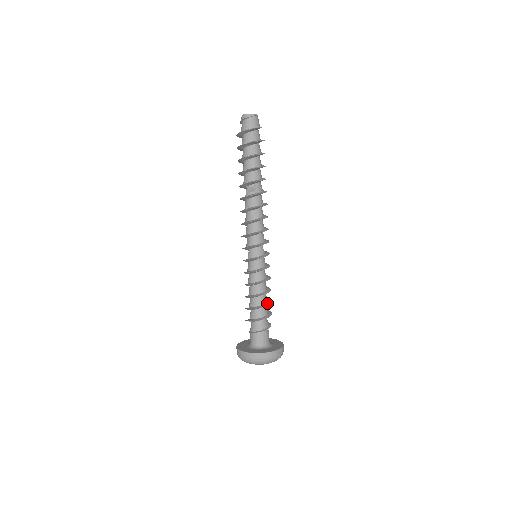
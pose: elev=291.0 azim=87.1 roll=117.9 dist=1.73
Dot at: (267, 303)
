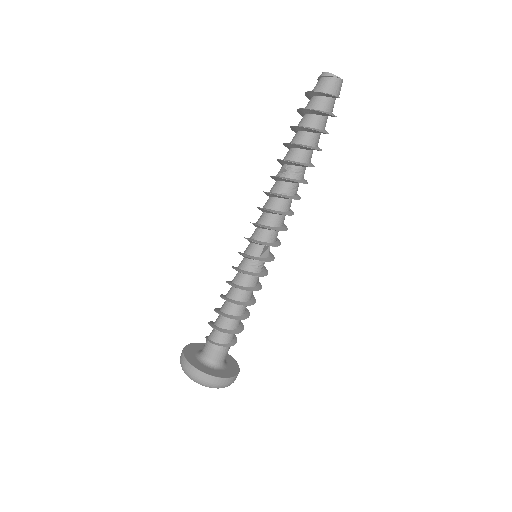
Dot at: (234, 316)
